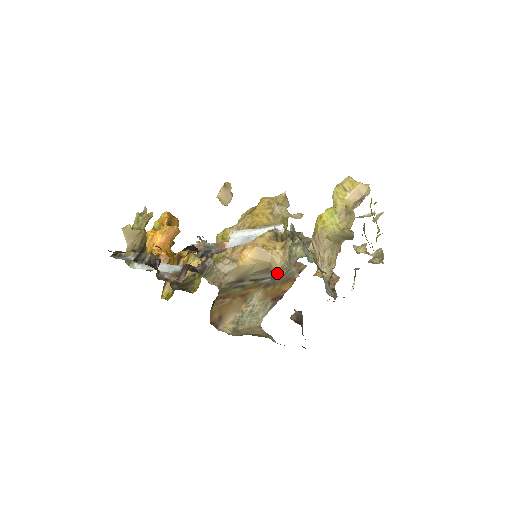
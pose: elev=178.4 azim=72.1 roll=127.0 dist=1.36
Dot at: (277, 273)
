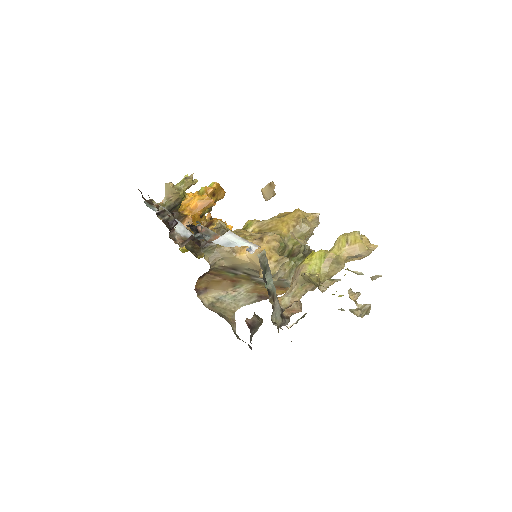
Dot at: occluded
